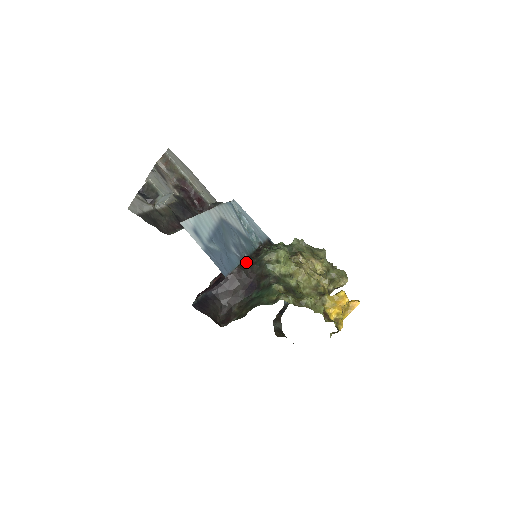
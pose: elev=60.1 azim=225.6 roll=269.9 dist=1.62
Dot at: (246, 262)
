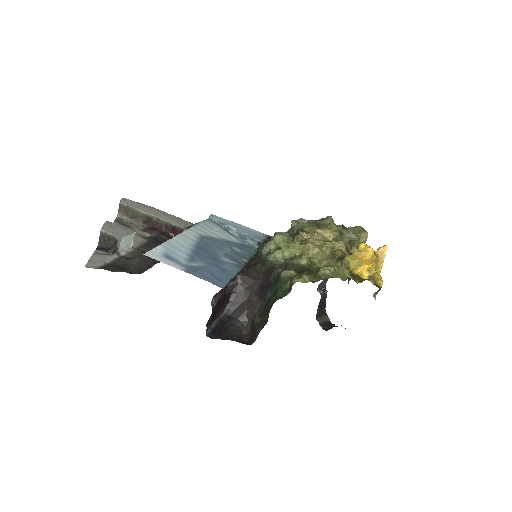
Dot at: (247, 266)
